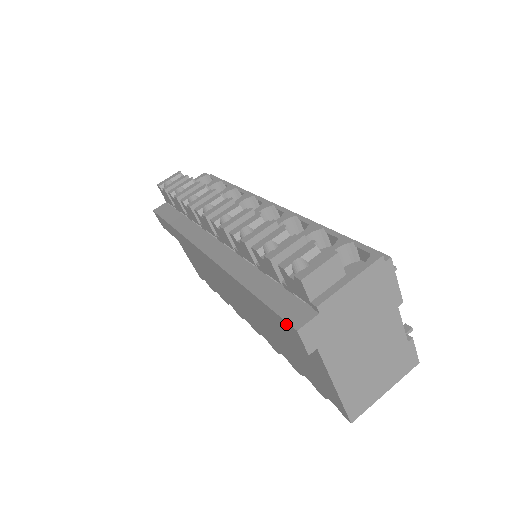
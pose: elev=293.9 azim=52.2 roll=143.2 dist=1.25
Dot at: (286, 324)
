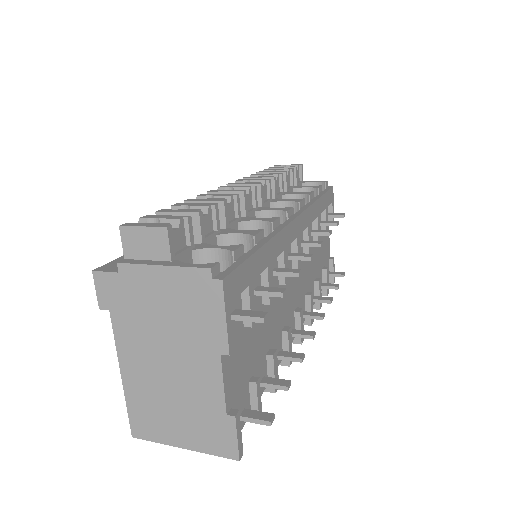
Dot at: occluded
